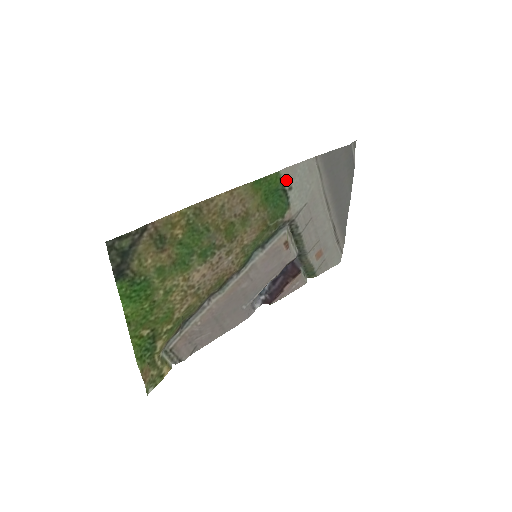
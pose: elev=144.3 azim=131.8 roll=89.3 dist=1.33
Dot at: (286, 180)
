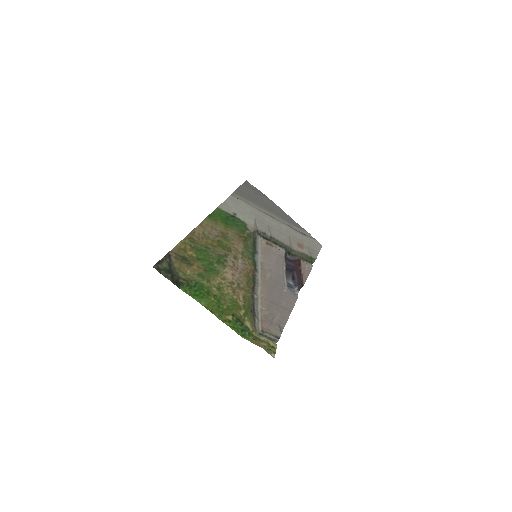
Dot at: (227, 211)
